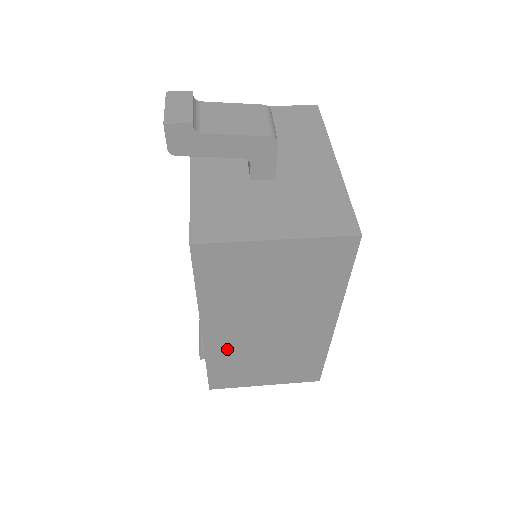
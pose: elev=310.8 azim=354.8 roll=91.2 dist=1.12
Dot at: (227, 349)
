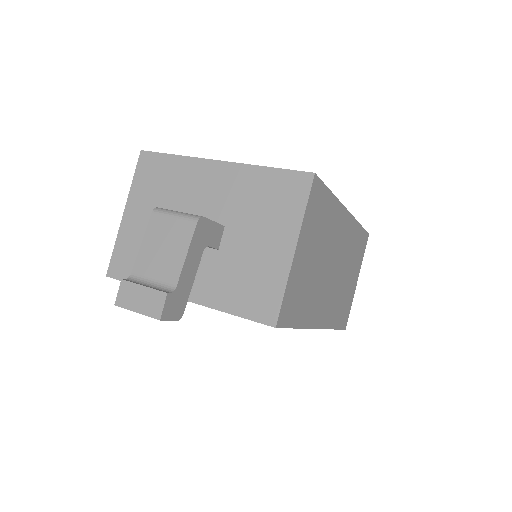
Dot at: (332, 309)
